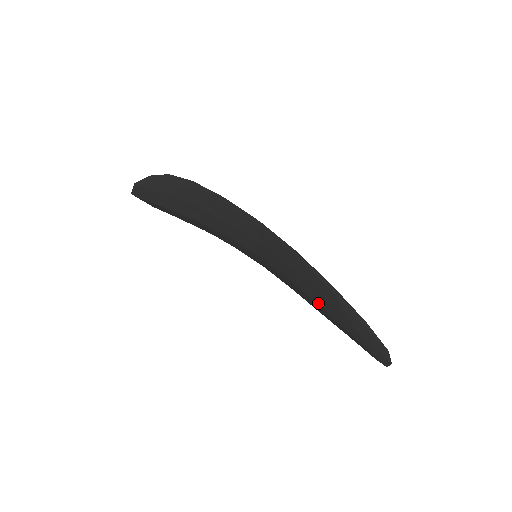
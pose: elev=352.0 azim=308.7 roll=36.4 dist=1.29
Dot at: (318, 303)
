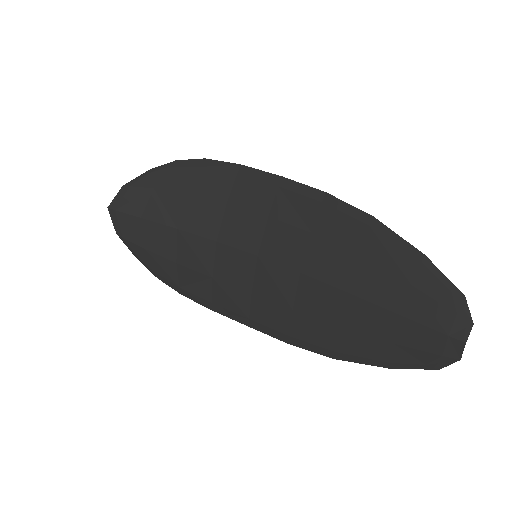
Dot at: (344, 286)
